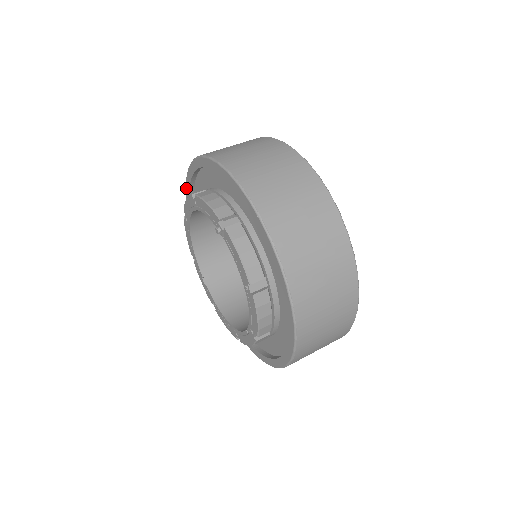
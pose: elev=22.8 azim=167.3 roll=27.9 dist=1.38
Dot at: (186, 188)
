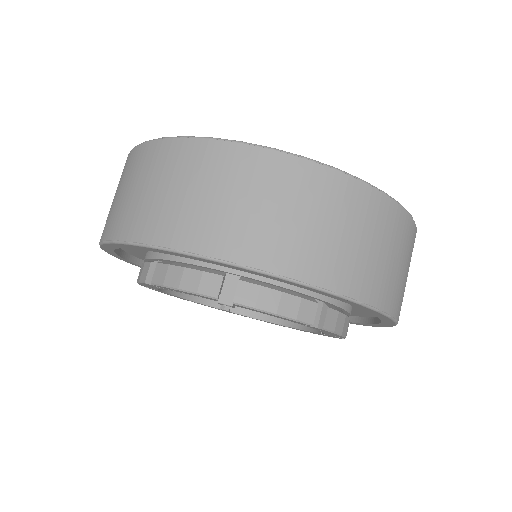
Dot at: occluded
